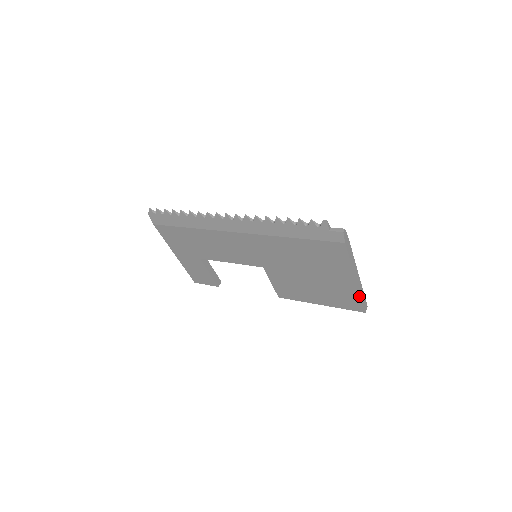
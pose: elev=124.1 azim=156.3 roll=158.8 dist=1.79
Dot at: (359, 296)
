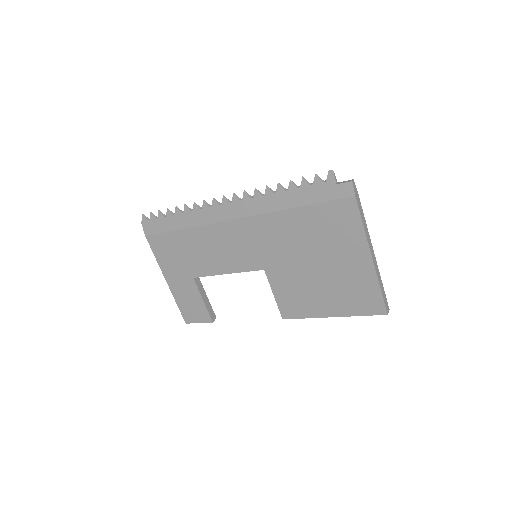
Dot at: (378, 285)
